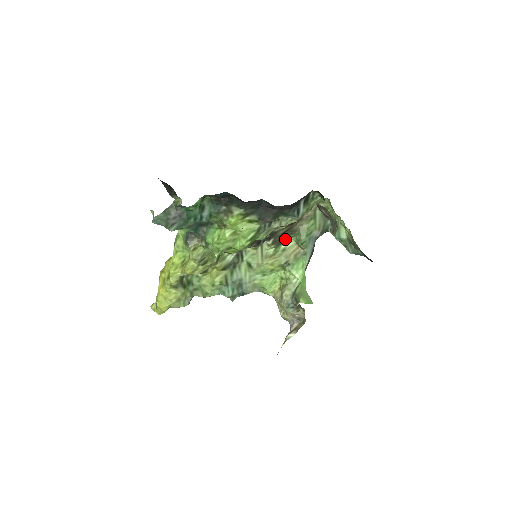
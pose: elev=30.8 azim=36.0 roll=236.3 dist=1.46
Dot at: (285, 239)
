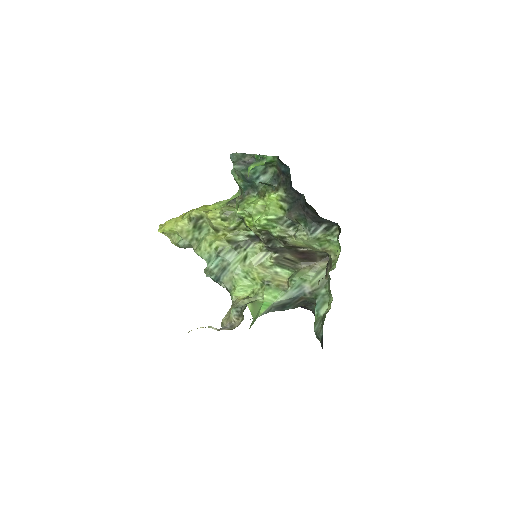
Dot at: (285, 267)
